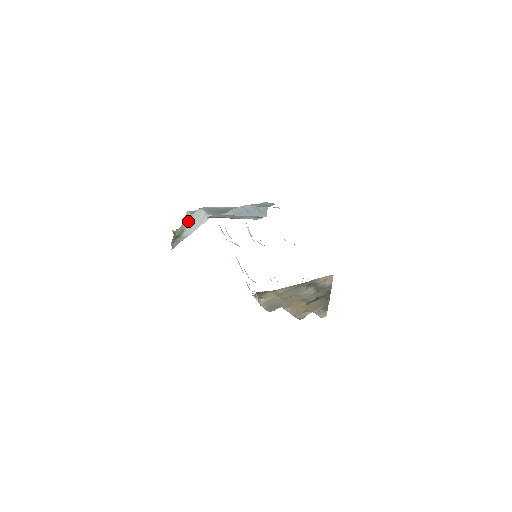
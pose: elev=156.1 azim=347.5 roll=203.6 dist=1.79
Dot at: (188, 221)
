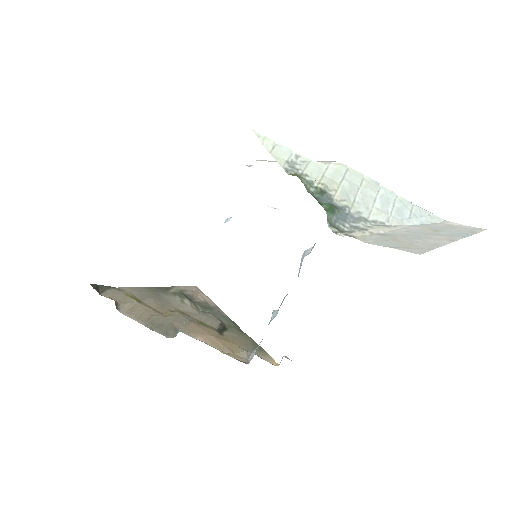
Dot at: (322, 174)
